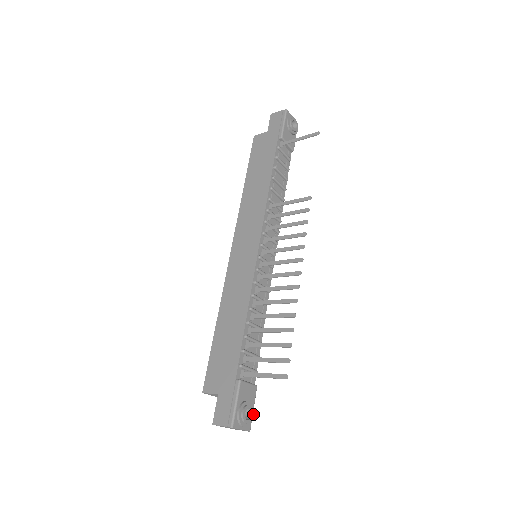
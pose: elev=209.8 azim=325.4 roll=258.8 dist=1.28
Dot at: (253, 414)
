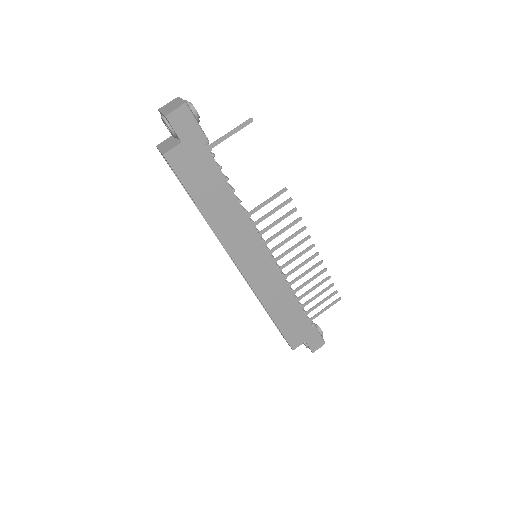
Dot at: occluded
